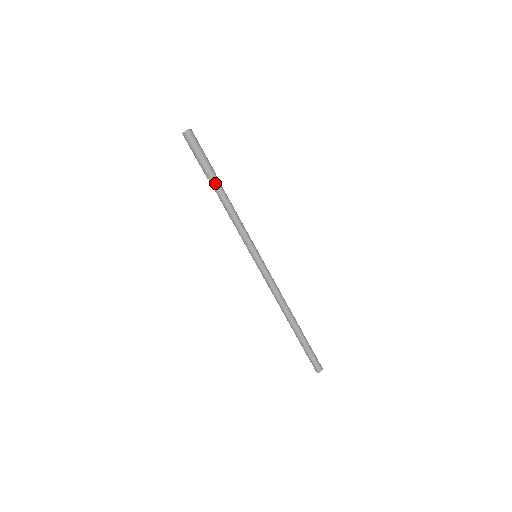
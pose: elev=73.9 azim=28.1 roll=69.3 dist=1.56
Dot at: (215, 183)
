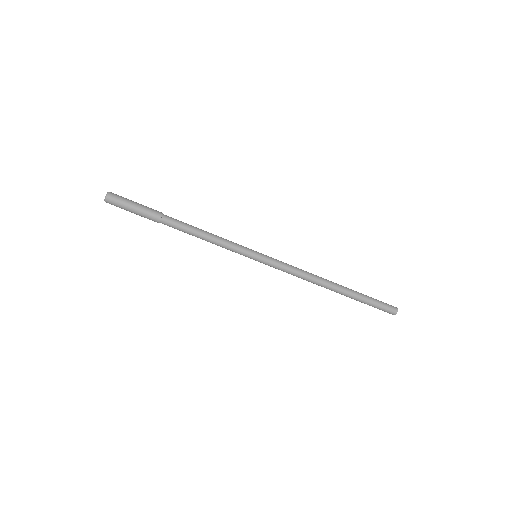
Dot at: (169, 219)
